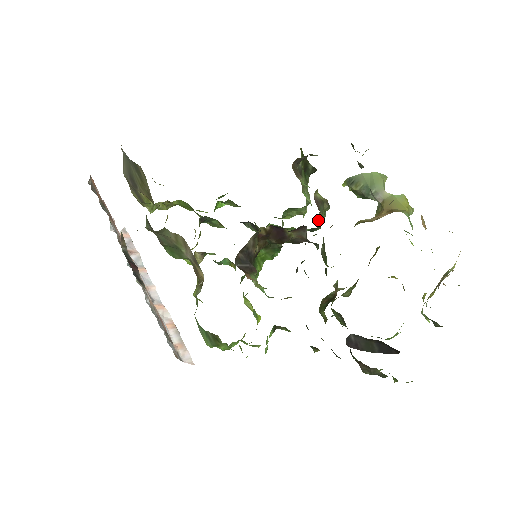
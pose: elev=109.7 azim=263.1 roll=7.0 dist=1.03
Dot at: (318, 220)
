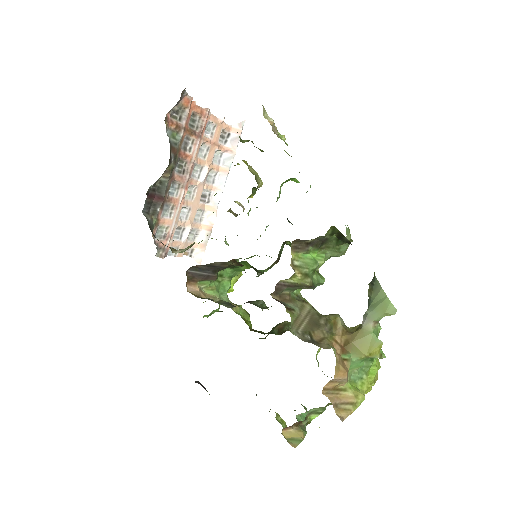
Dot at: occluded
